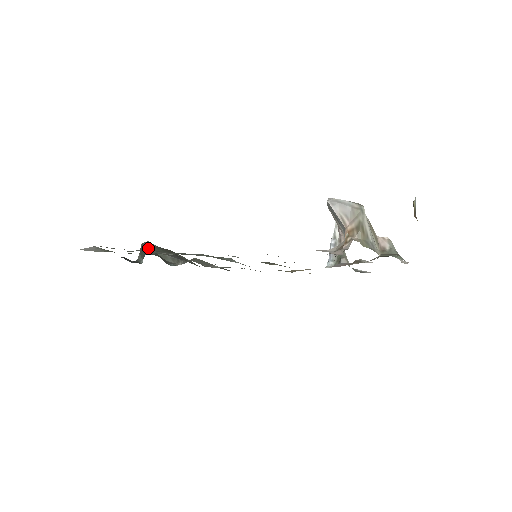
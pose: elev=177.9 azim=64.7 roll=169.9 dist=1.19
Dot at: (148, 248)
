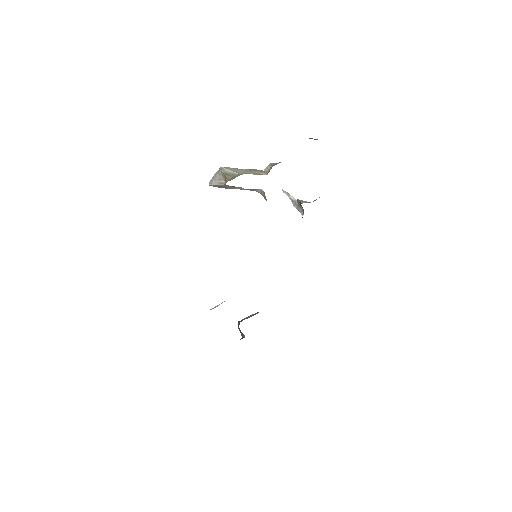
Dot at: (238, 325)
